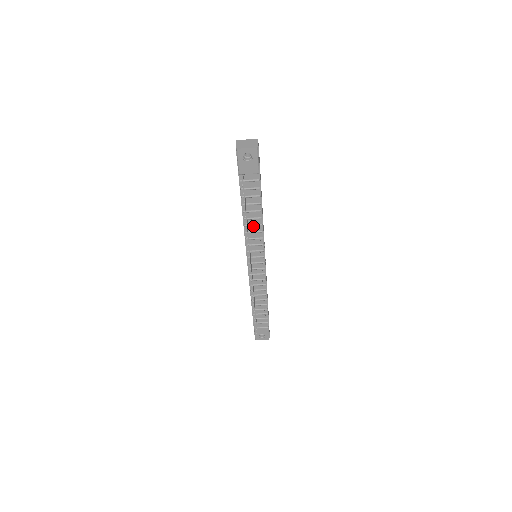
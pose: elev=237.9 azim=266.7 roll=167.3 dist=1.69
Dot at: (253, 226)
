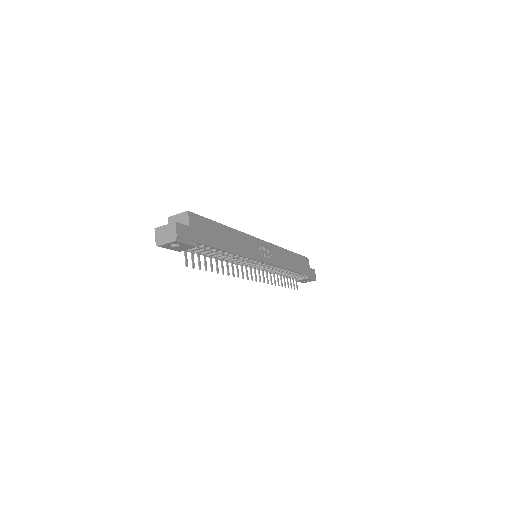
Dot at: (230, 258)
